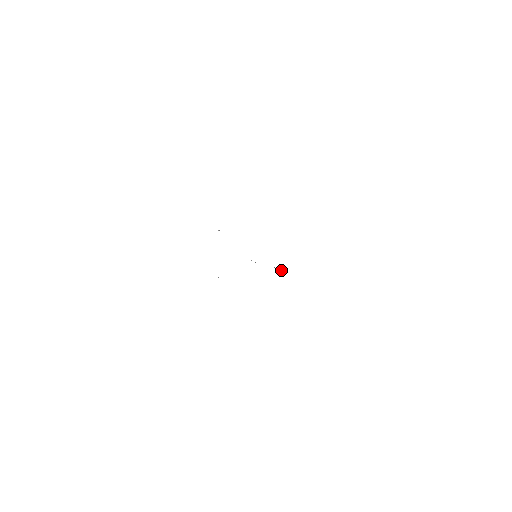
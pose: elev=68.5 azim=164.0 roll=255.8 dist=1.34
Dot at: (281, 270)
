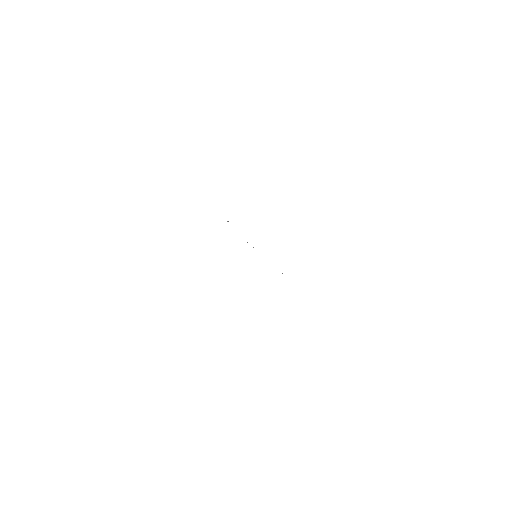
Dot at: occluded
